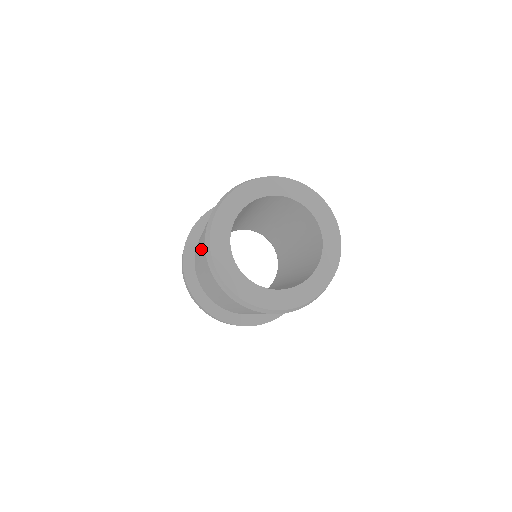
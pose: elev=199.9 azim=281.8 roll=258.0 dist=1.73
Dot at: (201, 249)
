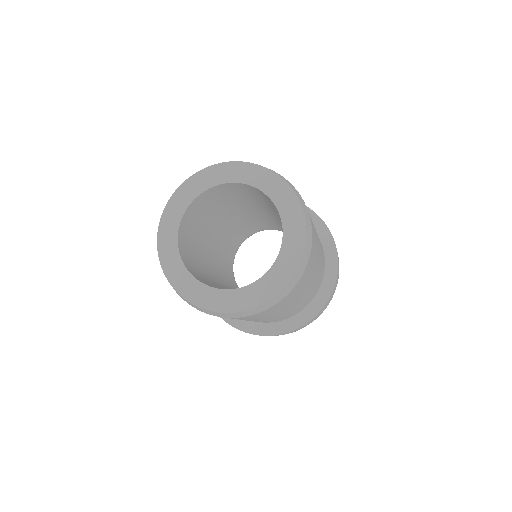
Dot at: occluded
